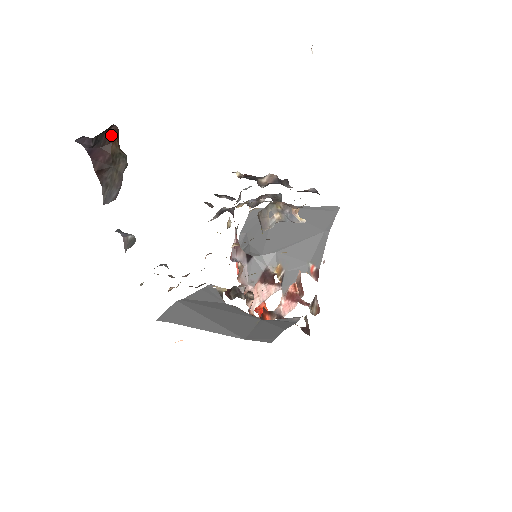
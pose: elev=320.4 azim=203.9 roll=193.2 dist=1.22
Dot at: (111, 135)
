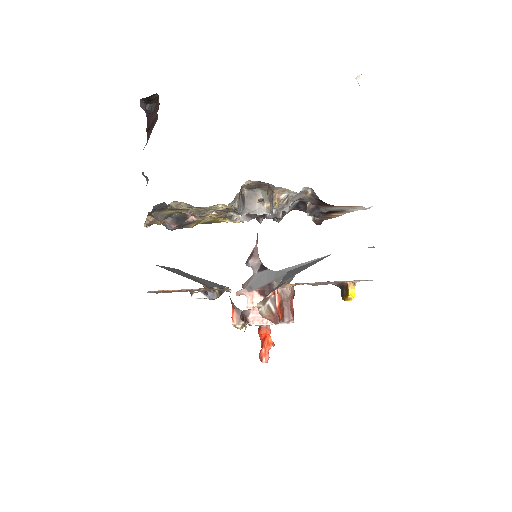
Dot at: occluded
